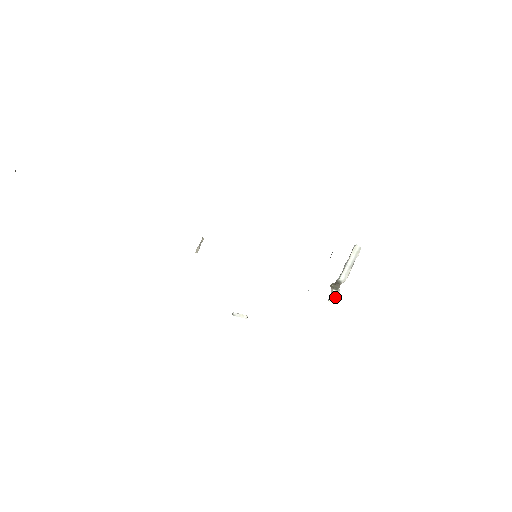
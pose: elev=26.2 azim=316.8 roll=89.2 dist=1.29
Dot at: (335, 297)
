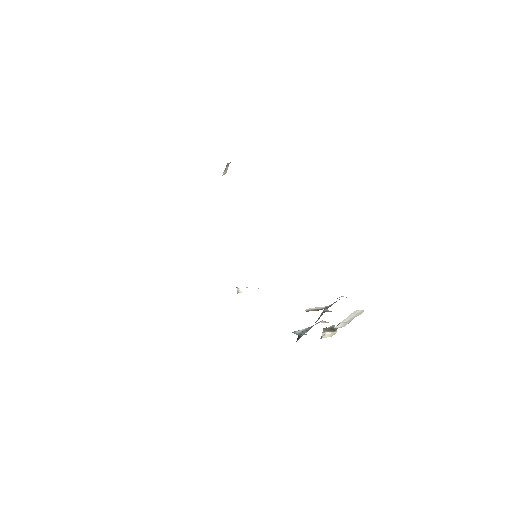
Dot at: (330, 335)
